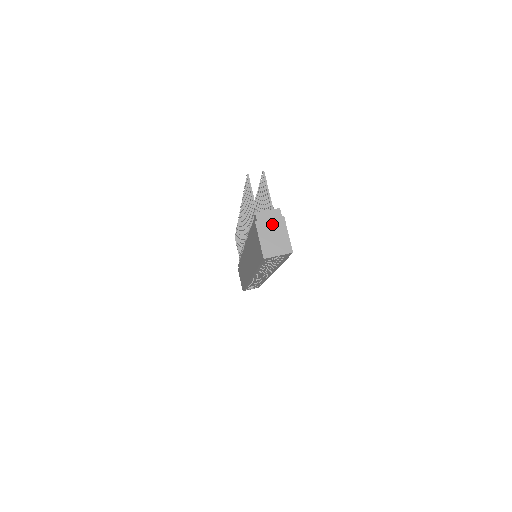
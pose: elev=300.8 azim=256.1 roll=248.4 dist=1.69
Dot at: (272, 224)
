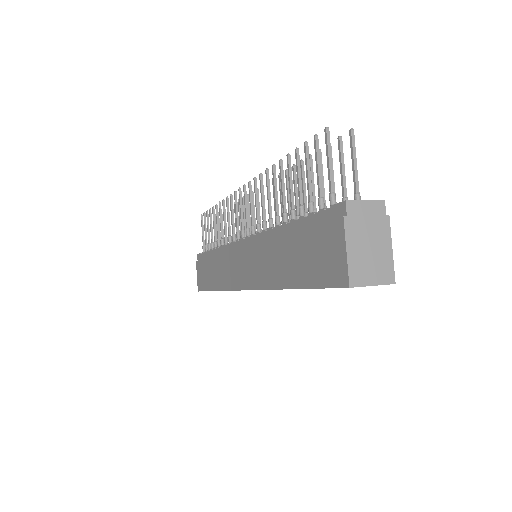
Dot at: (370, 226)
